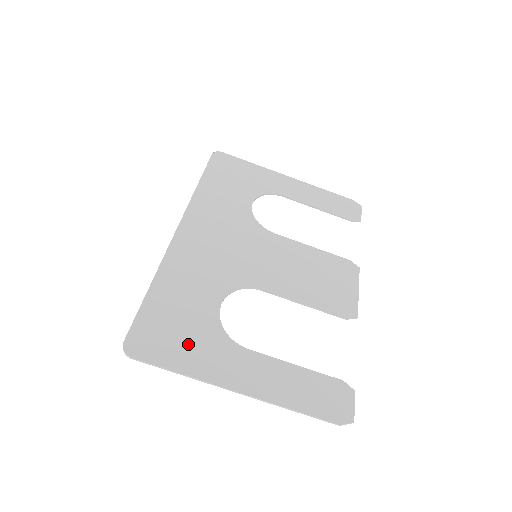
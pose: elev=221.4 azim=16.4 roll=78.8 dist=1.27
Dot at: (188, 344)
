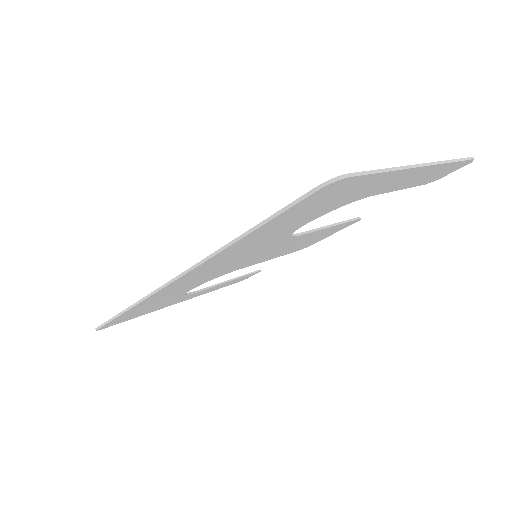
Dot at: occluded
